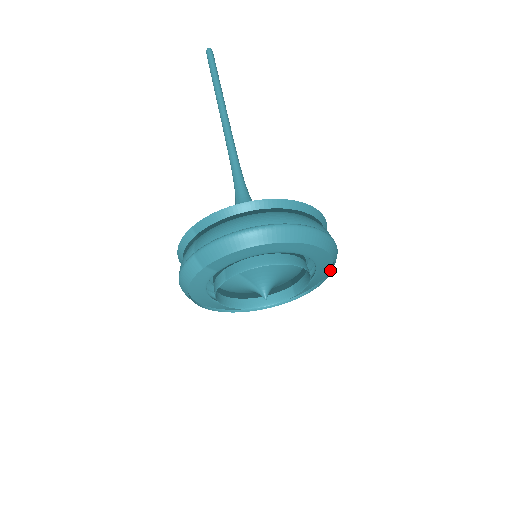
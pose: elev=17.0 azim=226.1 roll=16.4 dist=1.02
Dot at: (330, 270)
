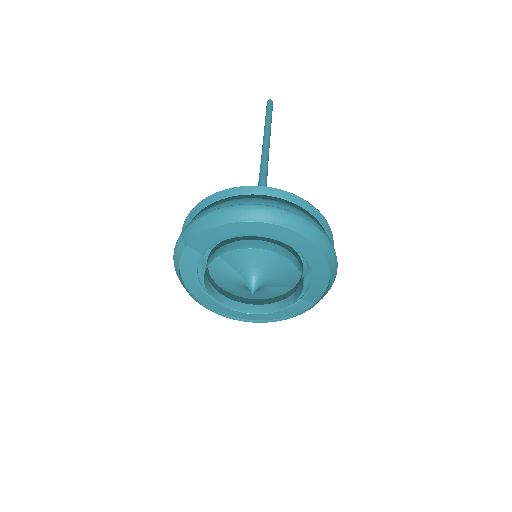
Dot at: (330, 275)
